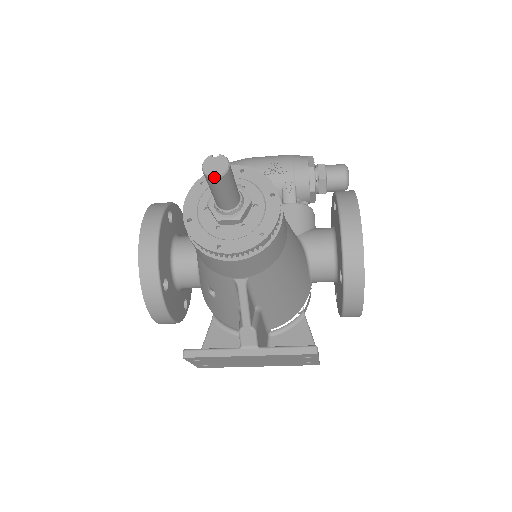
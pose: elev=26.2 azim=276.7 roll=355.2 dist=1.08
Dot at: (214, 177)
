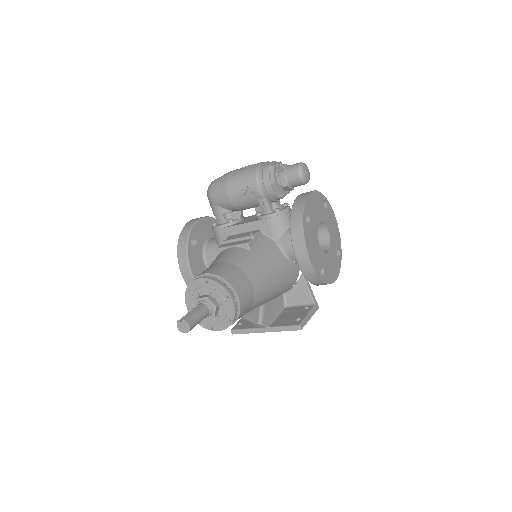
Dot at: occluded
